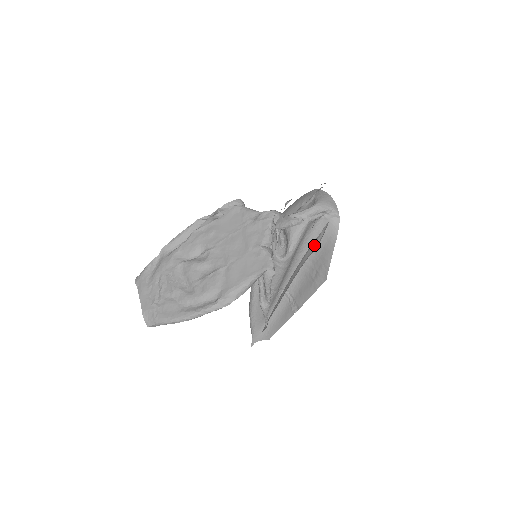
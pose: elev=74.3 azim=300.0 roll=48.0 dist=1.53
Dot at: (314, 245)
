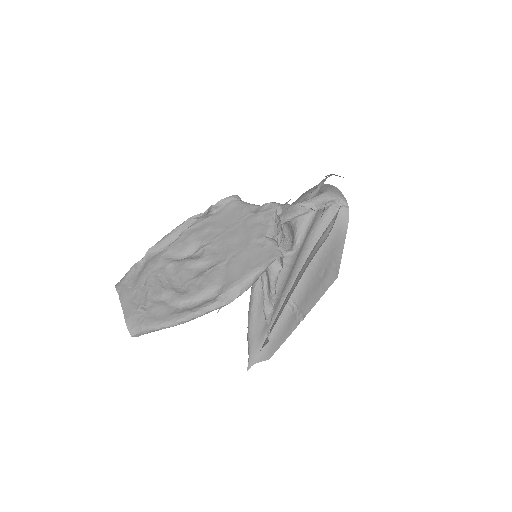
Dot at: (323, 237)
